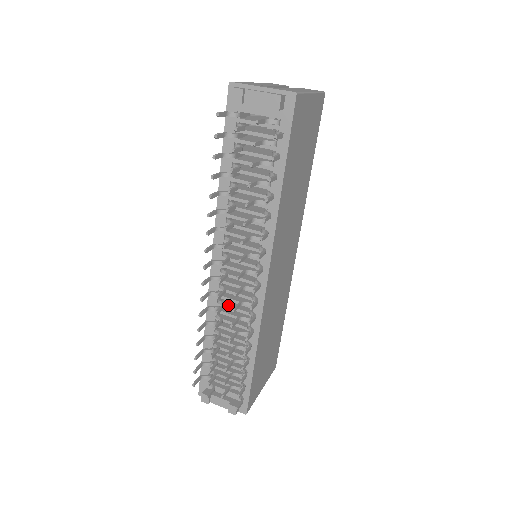
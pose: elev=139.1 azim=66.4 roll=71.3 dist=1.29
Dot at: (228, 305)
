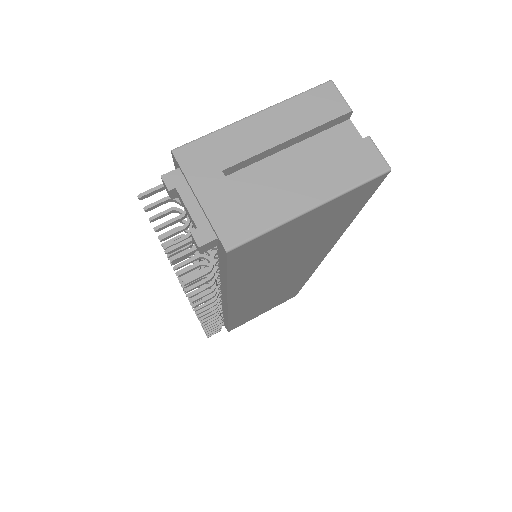
Dot at: occluded
